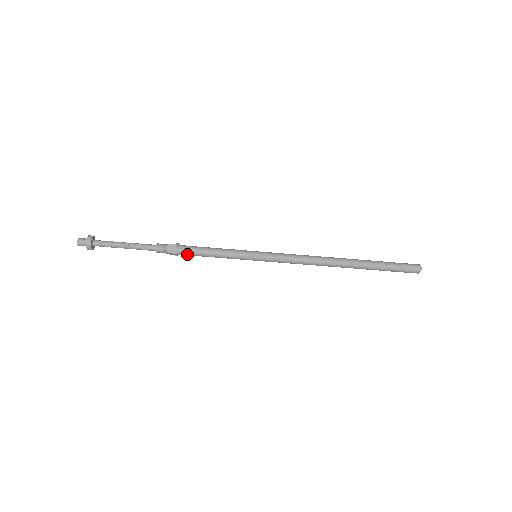
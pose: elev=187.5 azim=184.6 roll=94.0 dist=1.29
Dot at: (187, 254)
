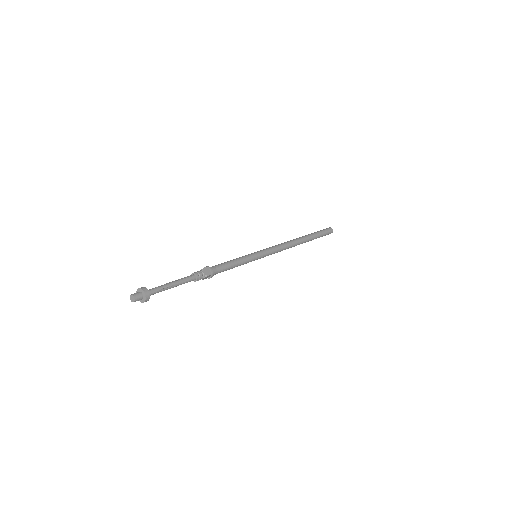
Dot at: (218, 272)
